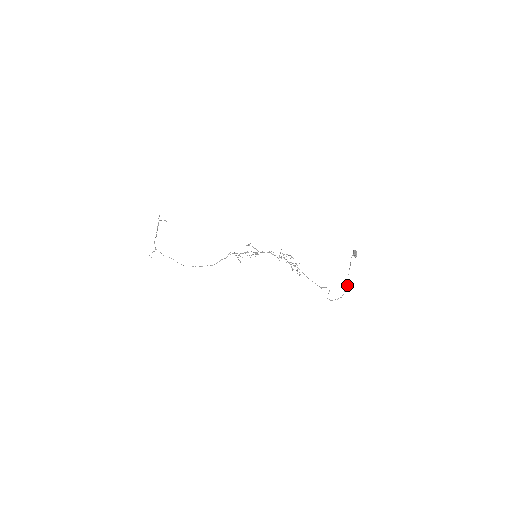
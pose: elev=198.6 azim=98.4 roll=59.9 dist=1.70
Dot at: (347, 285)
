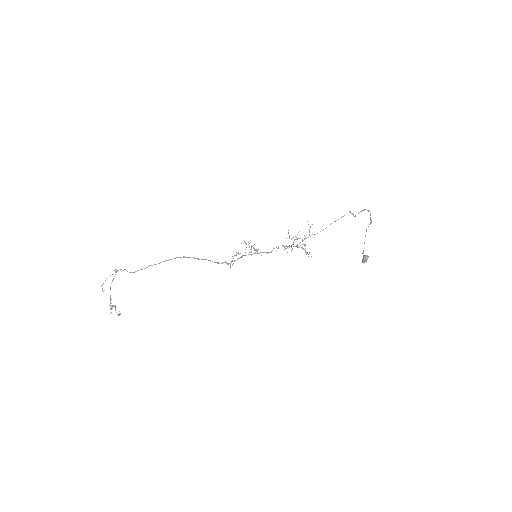
Dot at: (370, 222)
